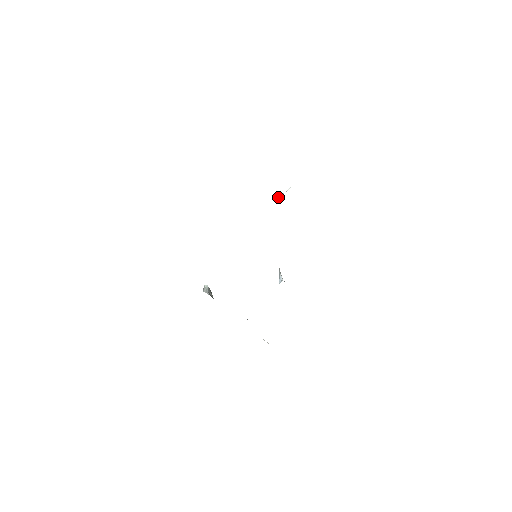
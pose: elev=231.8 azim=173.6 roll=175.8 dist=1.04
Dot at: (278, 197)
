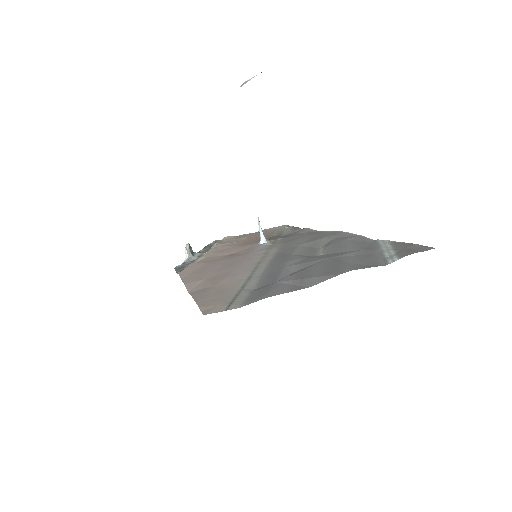
Dot at: occluded
